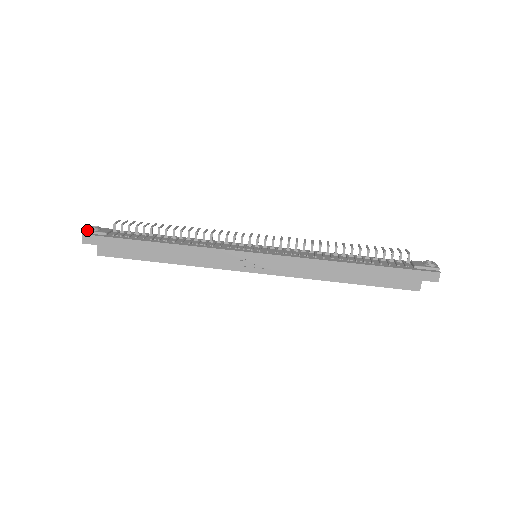
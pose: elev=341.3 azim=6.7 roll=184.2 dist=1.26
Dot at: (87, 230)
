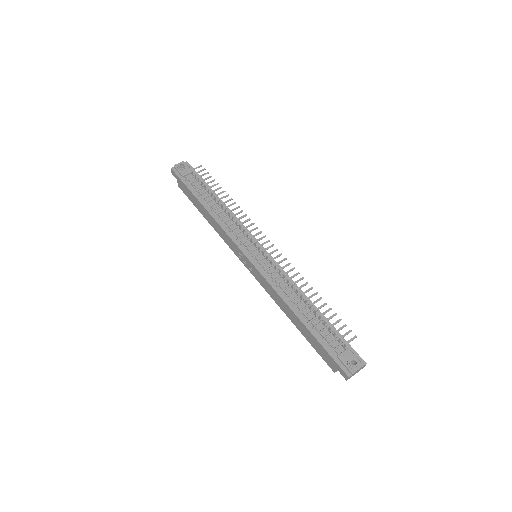
Dot at: (175, 166)
